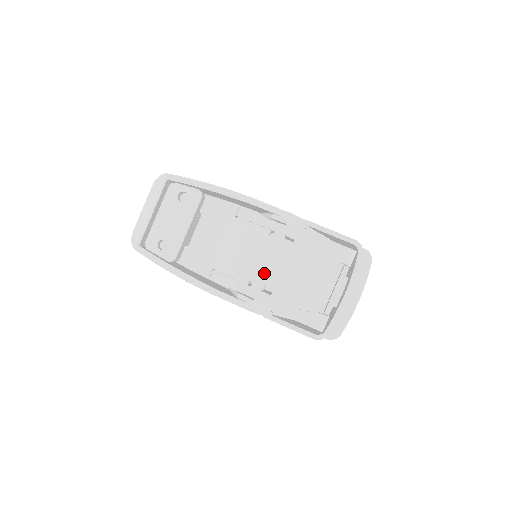
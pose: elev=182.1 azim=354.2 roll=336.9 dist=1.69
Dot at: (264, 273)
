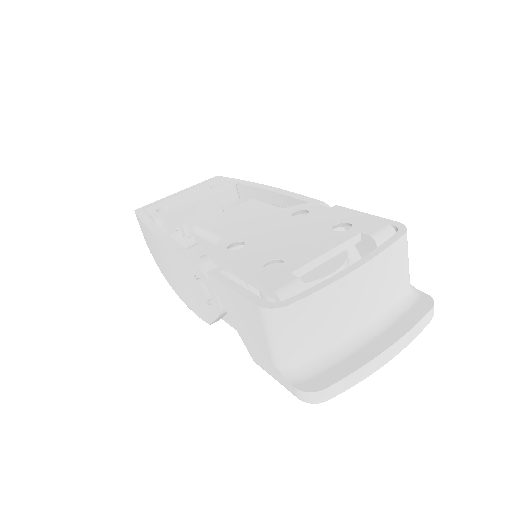
Dot at: (246, 233)
